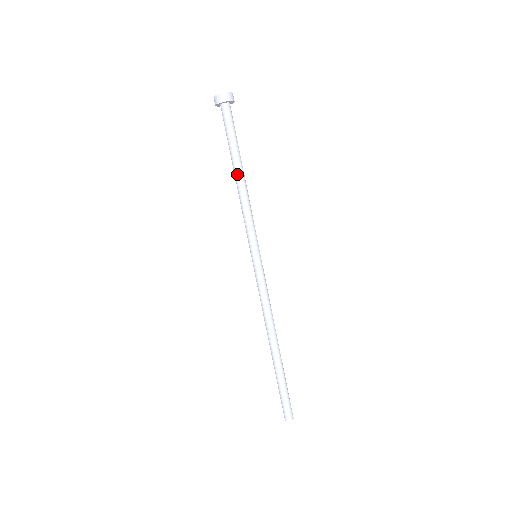
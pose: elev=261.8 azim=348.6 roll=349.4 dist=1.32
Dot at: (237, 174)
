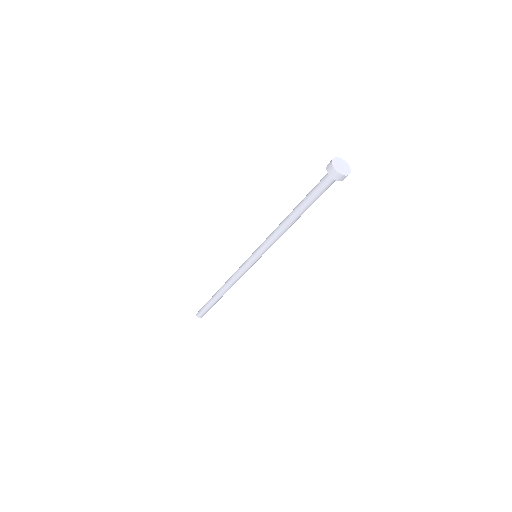
Dot at: (296, 220)
